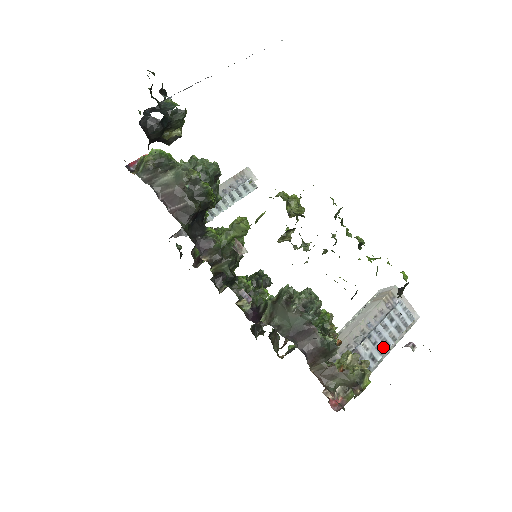
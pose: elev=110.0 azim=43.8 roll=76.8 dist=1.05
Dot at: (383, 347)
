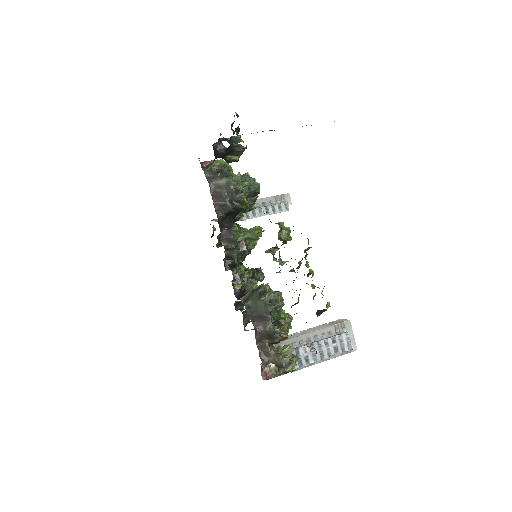
Dot at: (318, 356)
